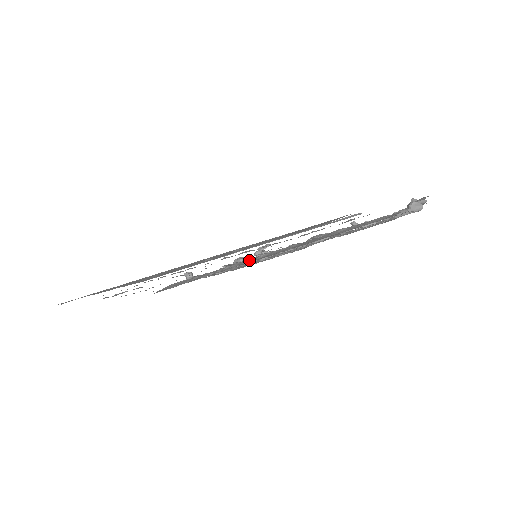
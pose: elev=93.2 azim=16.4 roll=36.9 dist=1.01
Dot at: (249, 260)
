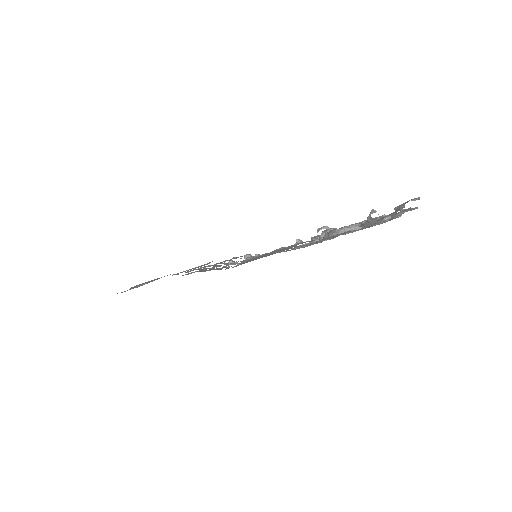
Dot at: occluded
